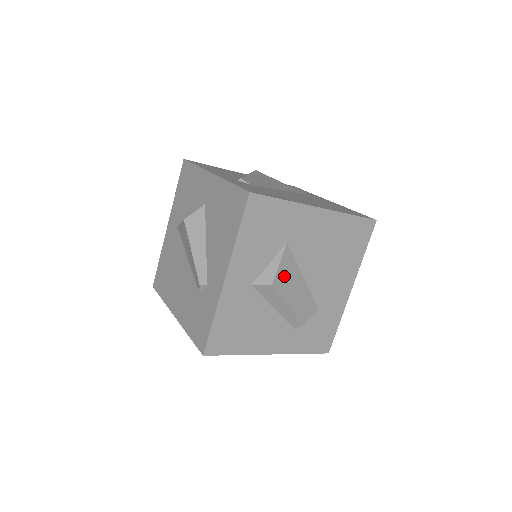
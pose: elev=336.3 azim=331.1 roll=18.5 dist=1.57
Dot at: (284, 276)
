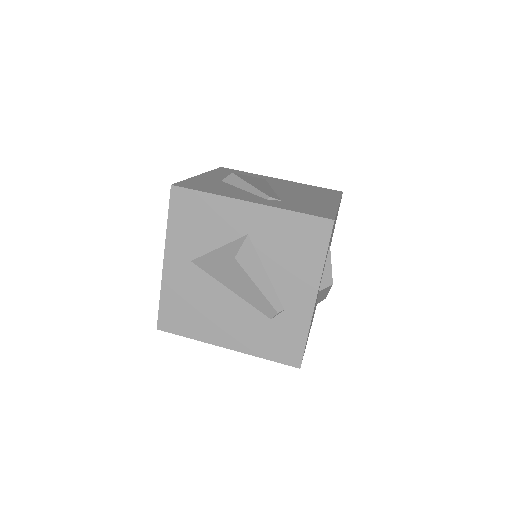
Dot at: occluded
